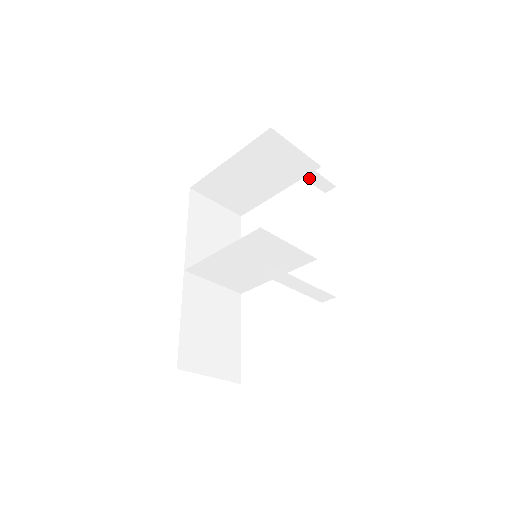
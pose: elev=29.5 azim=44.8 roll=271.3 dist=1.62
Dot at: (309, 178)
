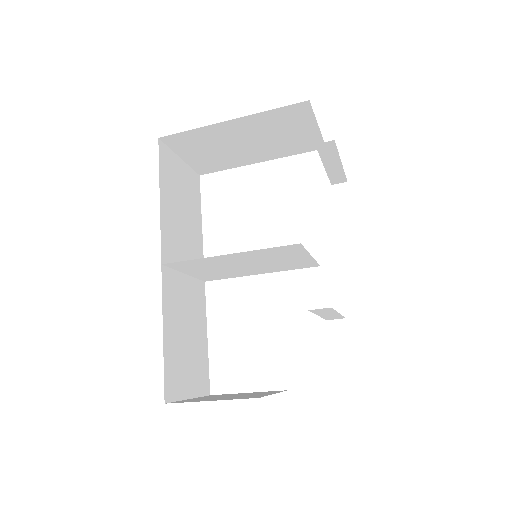
Dot at: (330, 170)
